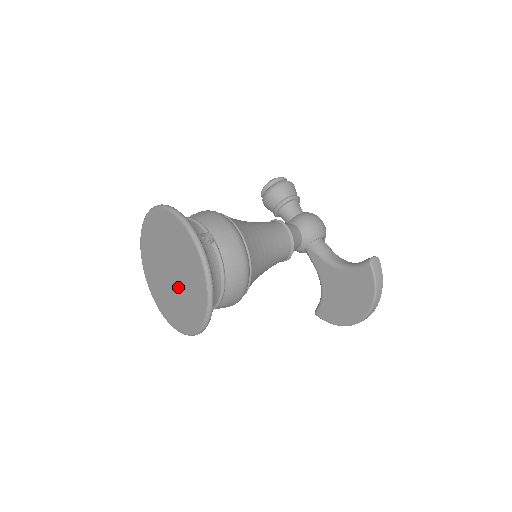
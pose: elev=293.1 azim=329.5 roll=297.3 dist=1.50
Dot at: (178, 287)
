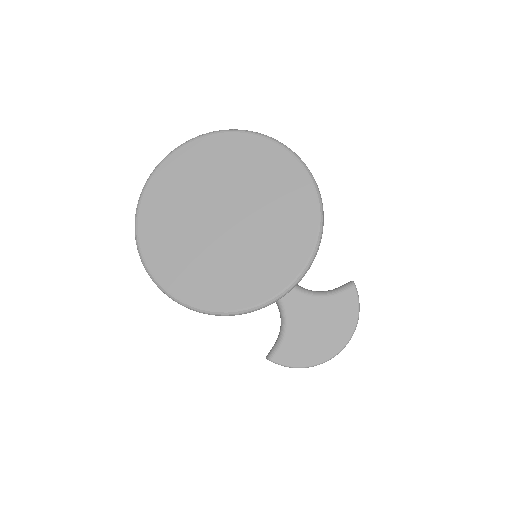
Dot at: (241, 237)
